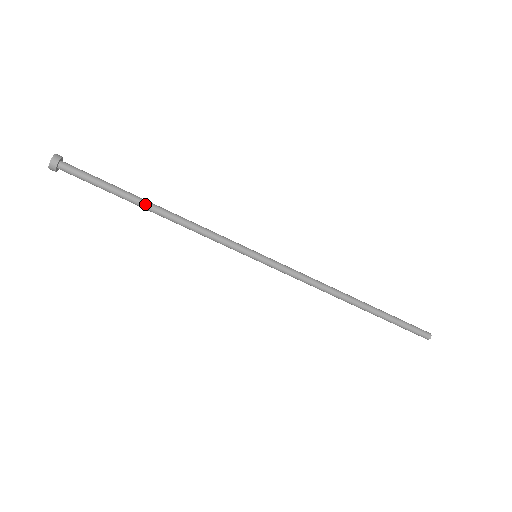
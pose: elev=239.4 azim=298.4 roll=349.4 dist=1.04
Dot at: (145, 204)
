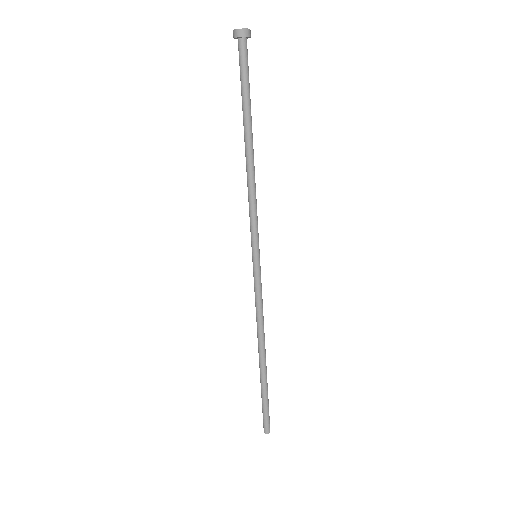
Dot at: (249, 136)
